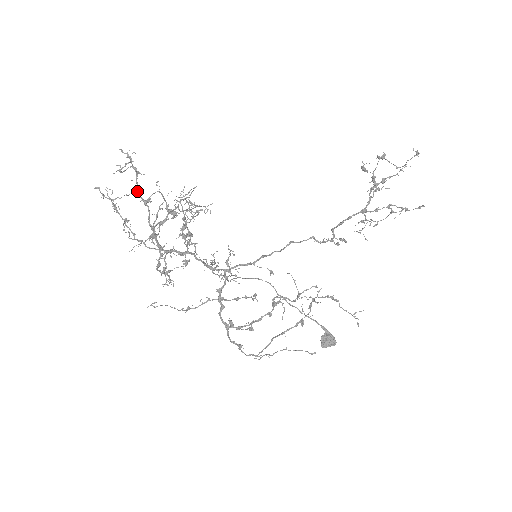
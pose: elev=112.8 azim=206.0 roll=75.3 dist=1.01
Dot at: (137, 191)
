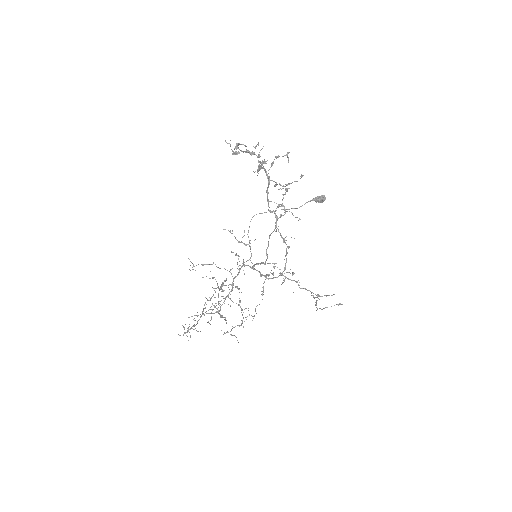
Dot at: occluded
